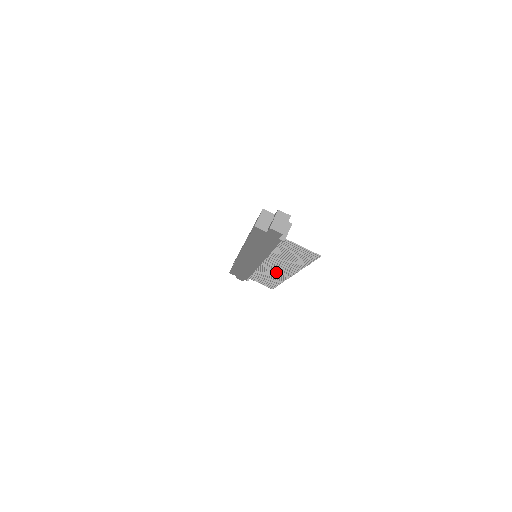
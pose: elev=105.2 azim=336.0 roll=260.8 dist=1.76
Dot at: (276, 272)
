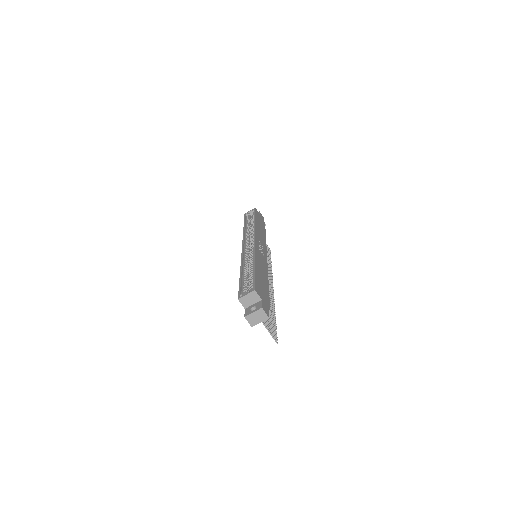
Dot at: occluded
